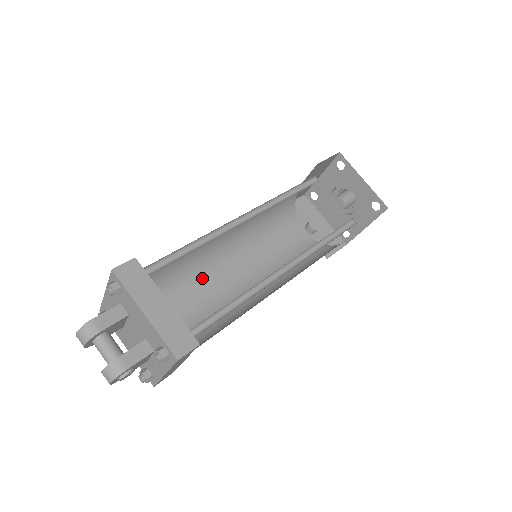
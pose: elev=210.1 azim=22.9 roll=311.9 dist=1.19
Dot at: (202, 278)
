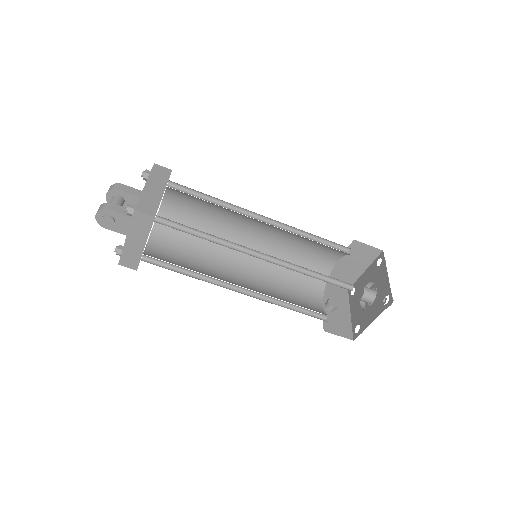
Dot at: (213, 254)
